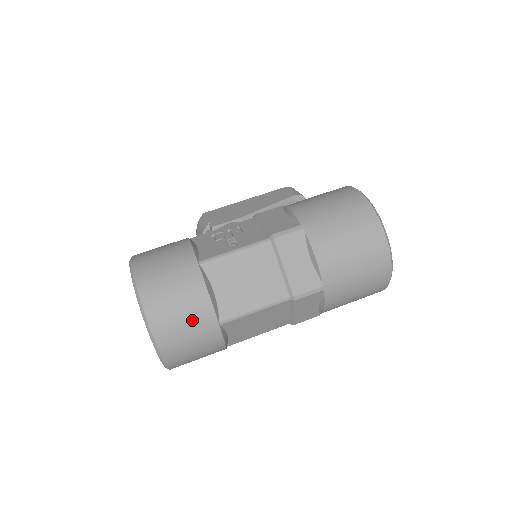
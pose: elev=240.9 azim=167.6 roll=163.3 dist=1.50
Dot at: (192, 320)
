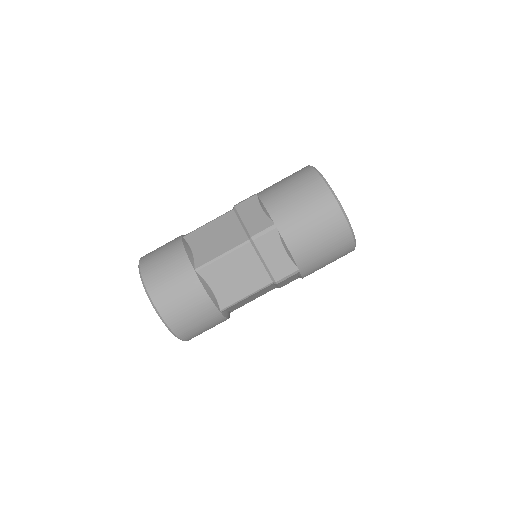
Dot at: (173, 269)
